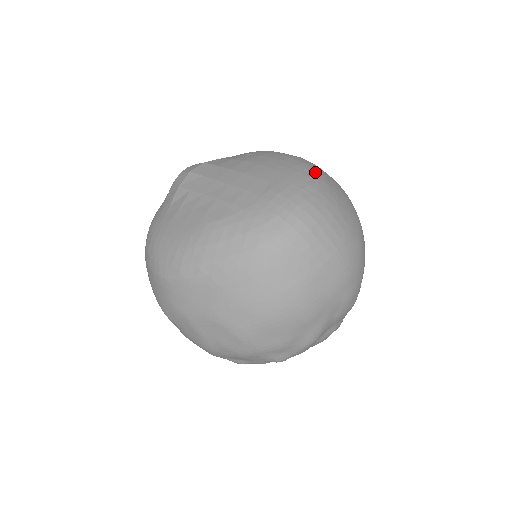
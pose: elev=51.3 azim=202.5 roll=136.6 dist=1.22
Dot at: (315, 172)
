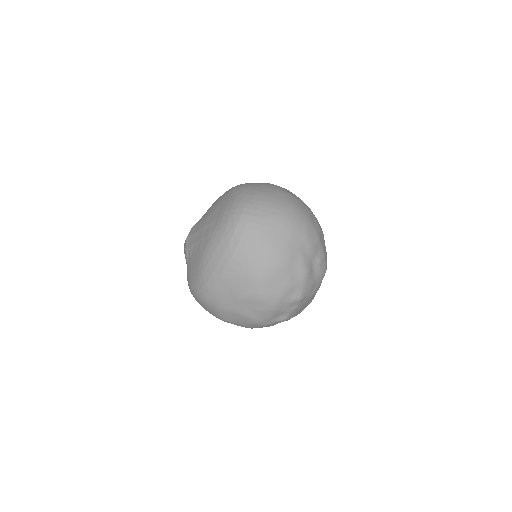
Dot at: (242, 187)
